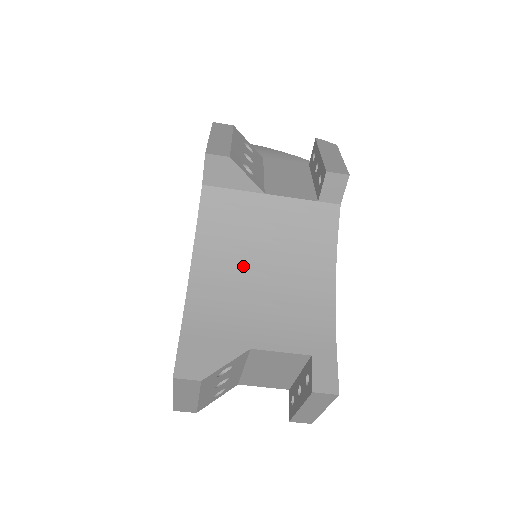
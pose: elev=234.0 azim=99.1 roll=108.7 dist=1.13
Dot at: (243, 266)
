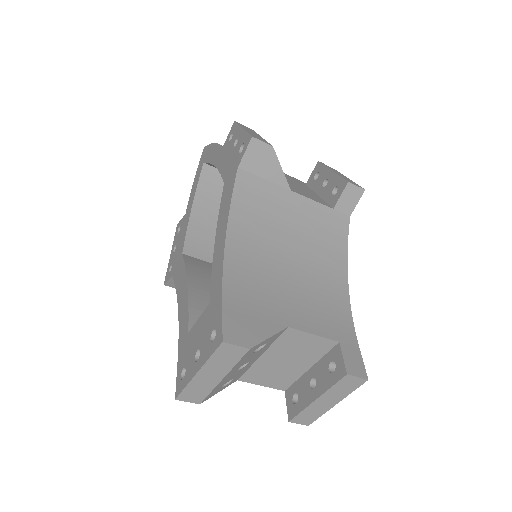
Dot at: (272, 251)
